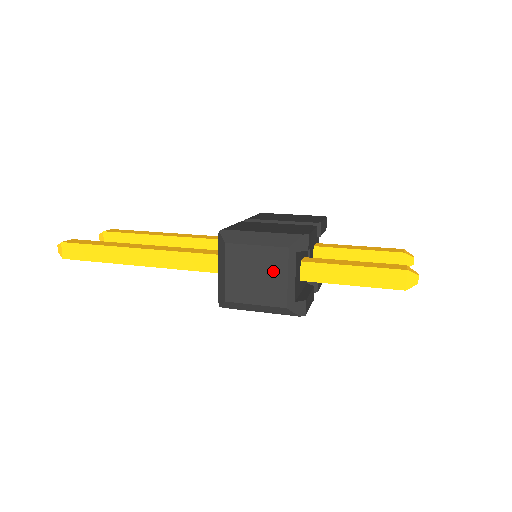
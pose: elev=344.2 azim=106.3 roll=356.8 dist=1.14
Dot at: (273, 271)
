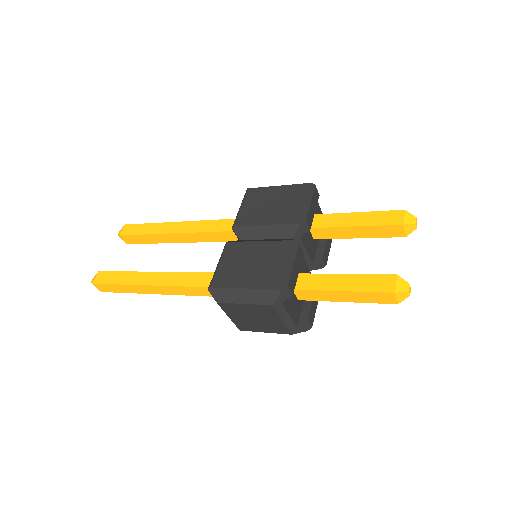
Dot at: (268, 317)
